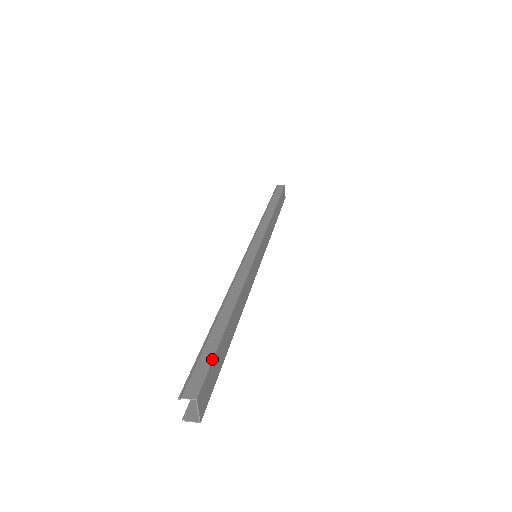
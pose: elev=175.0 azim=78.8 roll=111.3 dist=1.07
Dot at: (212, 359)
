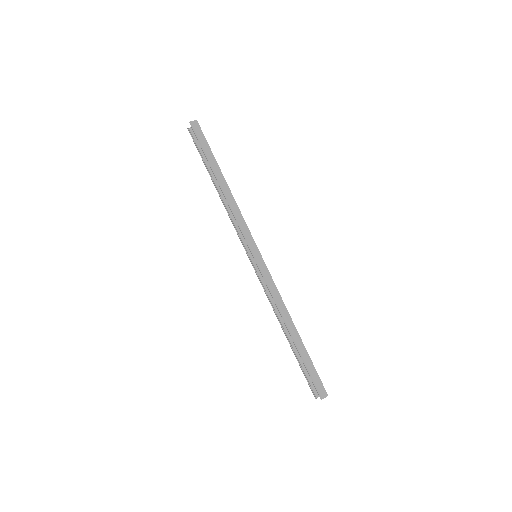
Dot at: (316, 371)
